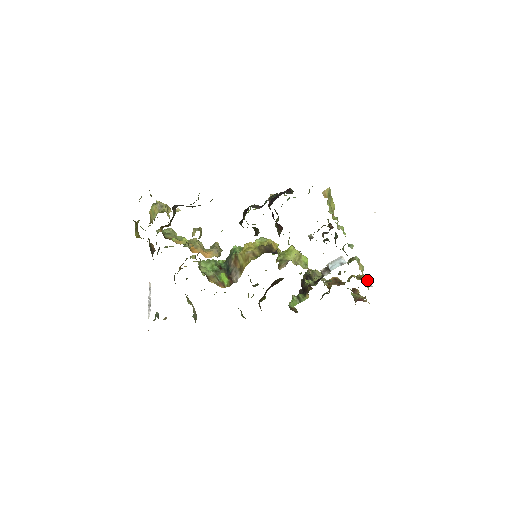
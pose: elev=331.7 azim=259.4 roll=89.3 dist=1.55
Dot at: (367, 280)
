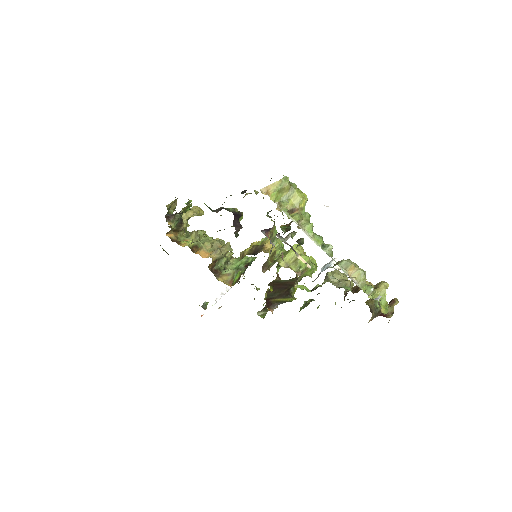
Dot at: (384, 290)
